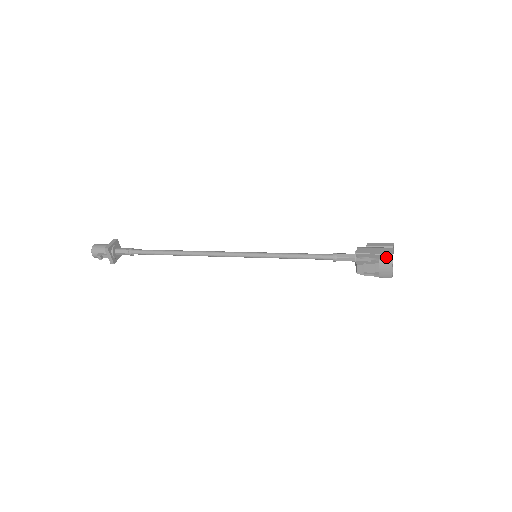
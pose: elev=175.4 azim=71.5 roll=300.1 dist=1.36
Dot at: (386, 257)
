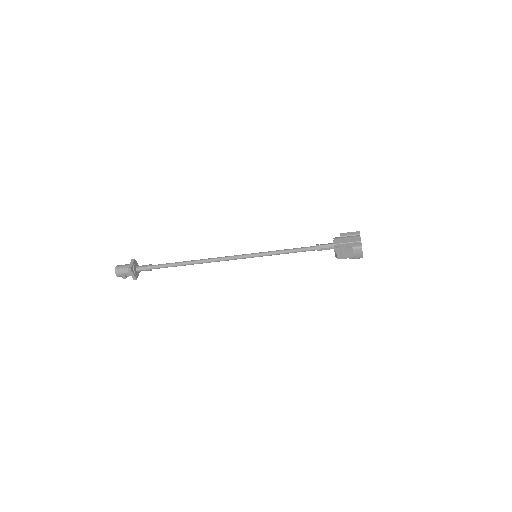
Dot at: (357, 244)
